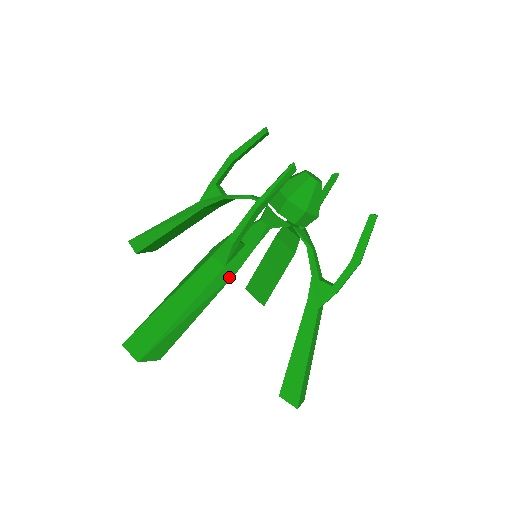
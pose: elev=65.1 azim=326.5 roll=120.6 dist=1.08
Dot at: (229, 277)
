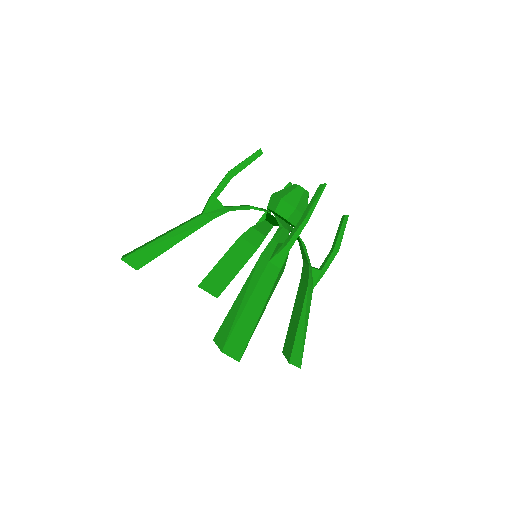
Dot at: (280, 276)
